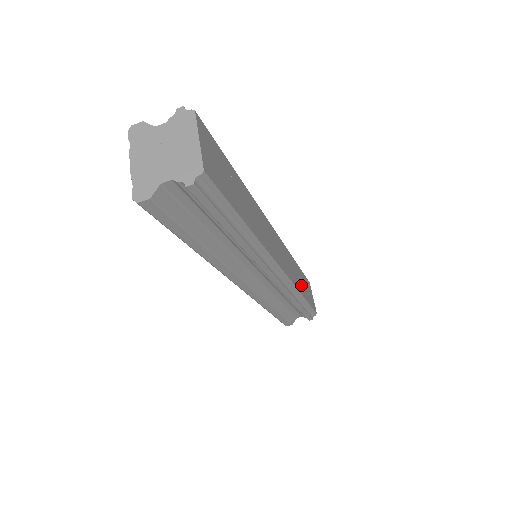
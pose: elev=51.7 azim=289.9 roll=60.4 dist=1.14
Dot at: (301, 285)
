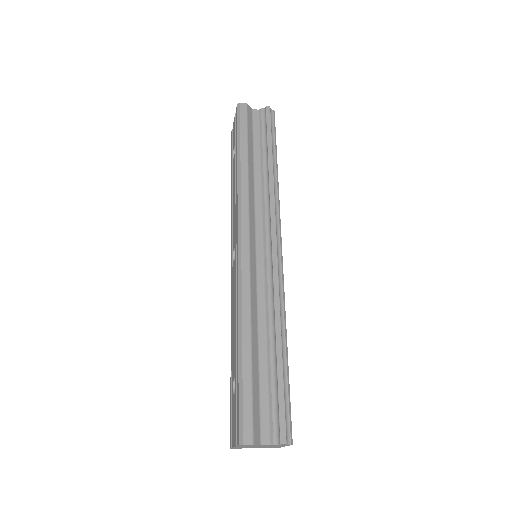
Dot at: occluded
